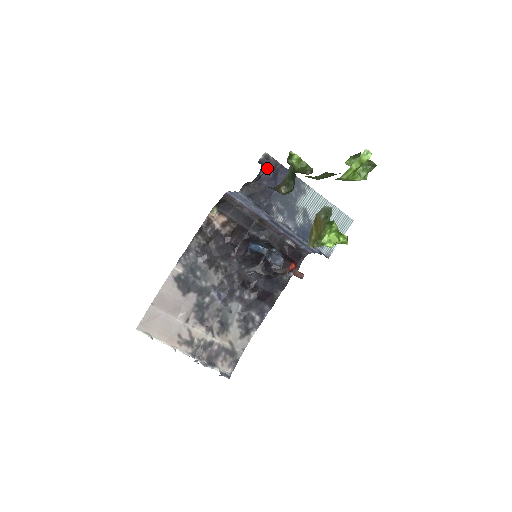
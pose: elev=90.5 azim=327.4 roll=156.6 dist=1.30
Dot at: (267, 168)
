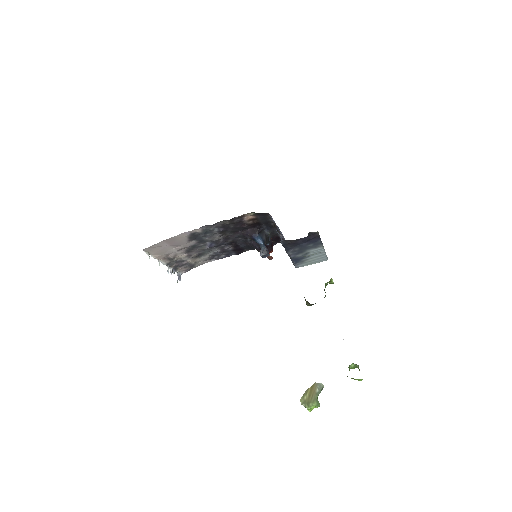
Dot at: (310, 236)
